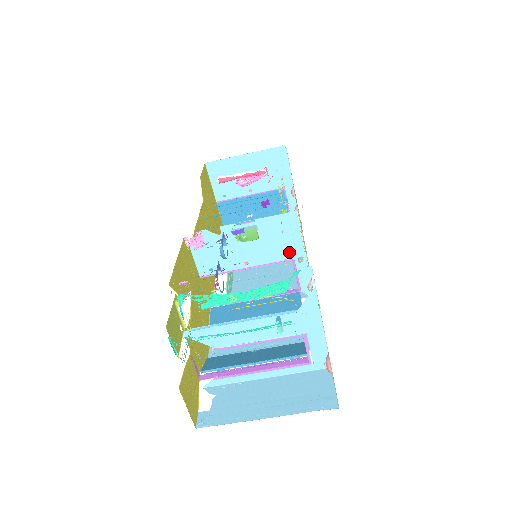
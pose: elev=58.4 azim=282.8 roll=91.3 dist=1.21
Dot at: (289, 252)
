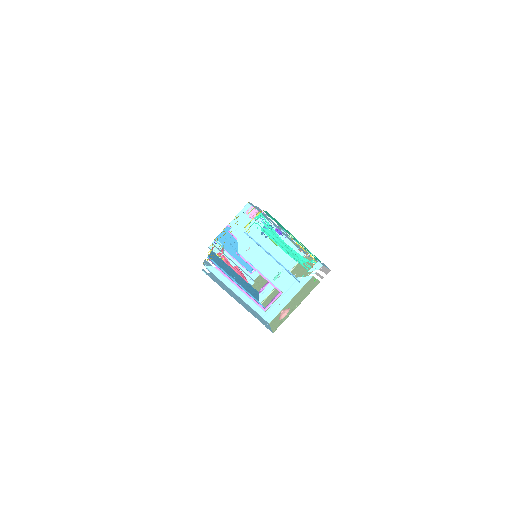
Dot at: occluded
